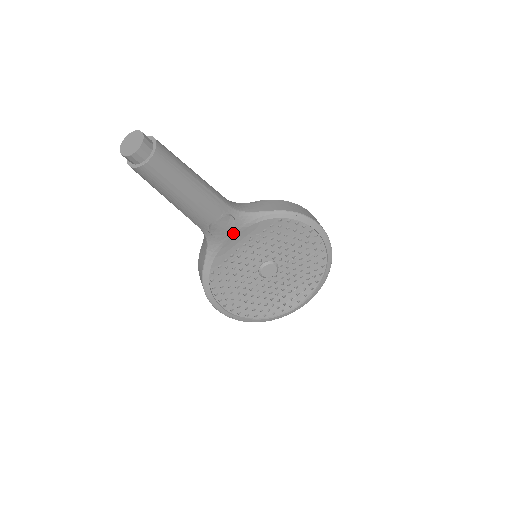
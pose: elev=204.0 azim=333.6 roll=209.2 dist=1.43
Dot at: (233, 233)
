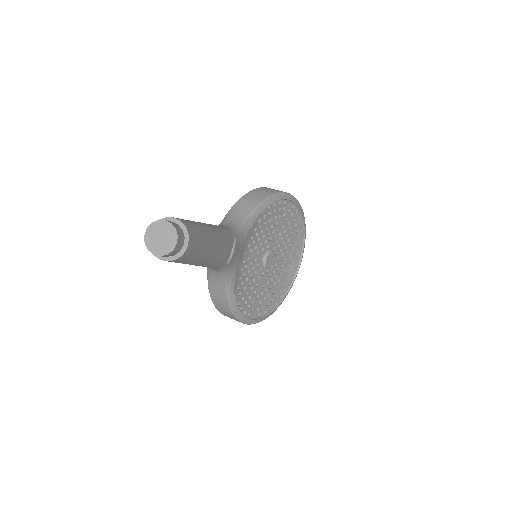
Dot at: (241, 251)
